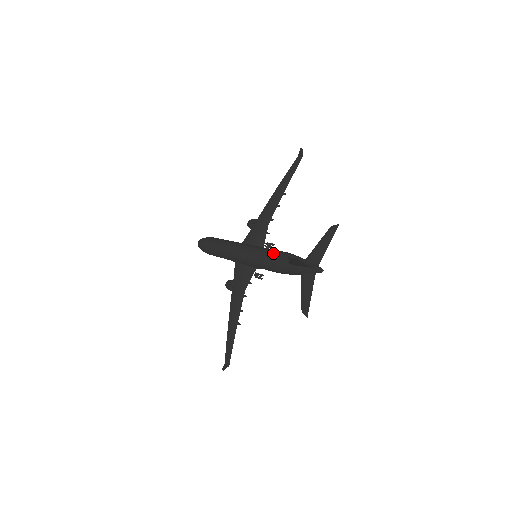
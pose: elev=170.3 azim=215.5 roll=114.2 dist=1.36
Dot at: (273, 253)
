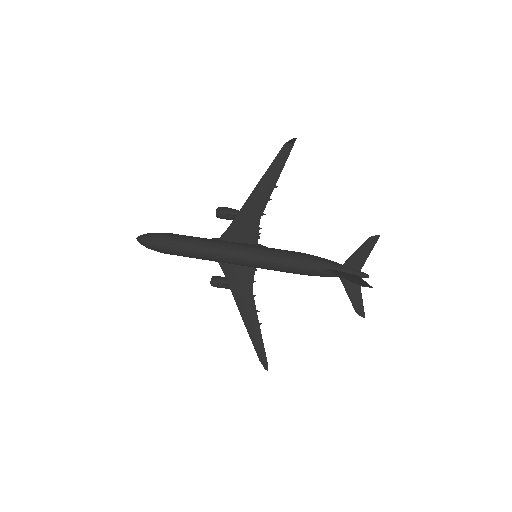
Dot at: (295, 260)
